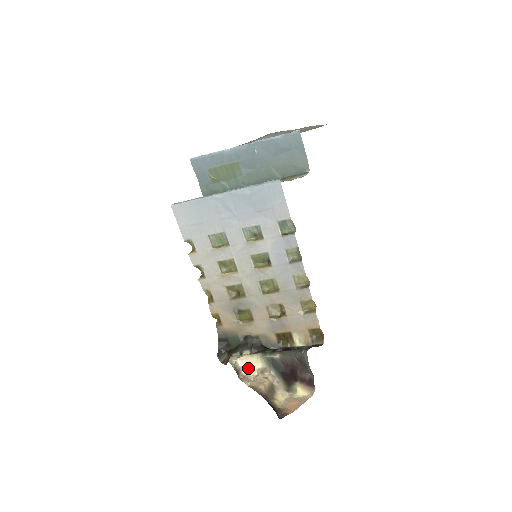
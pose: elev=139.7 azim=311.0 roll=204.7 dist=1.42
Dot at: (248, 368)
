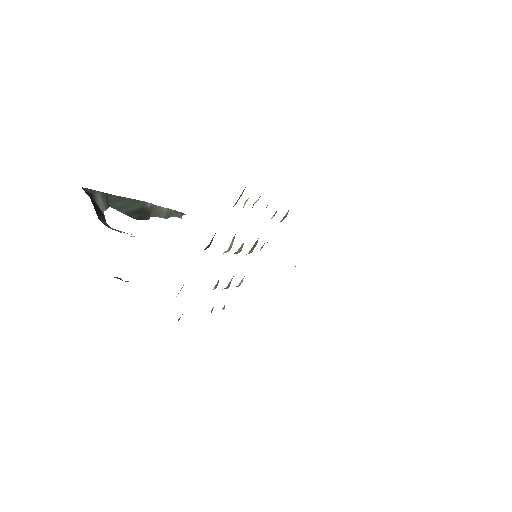
Dot at: occluded
